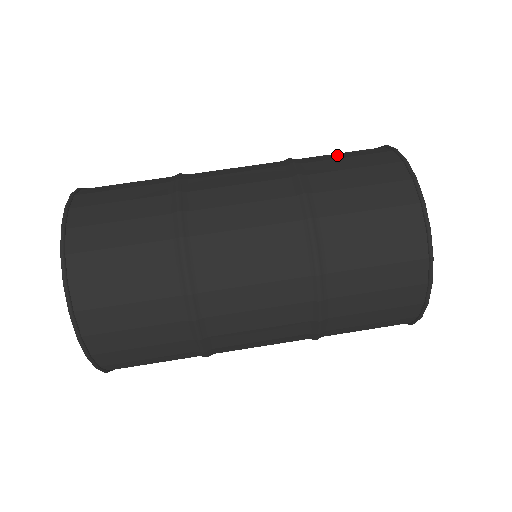
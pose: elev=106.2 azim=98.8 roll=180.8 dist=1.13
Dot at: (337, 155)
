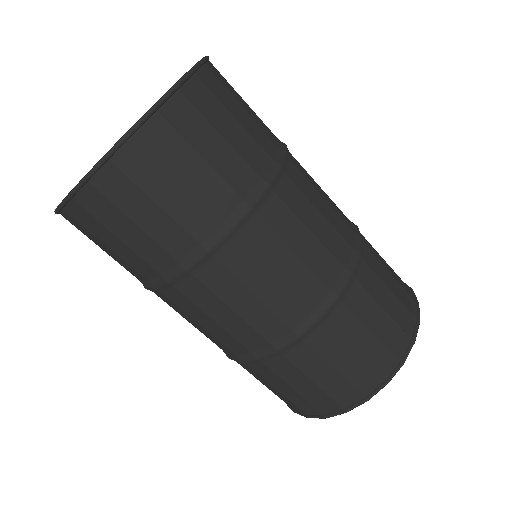
Dot at: (344, 356)
